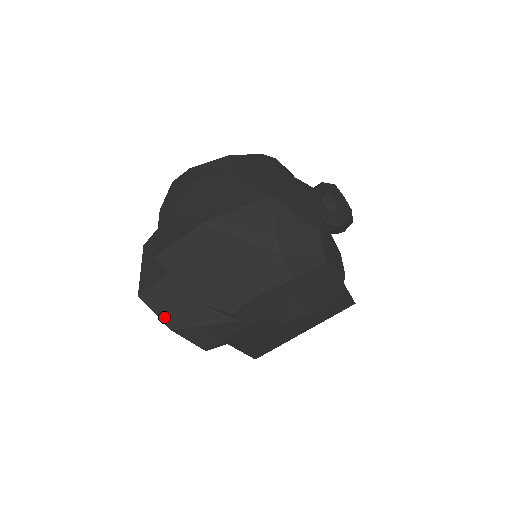
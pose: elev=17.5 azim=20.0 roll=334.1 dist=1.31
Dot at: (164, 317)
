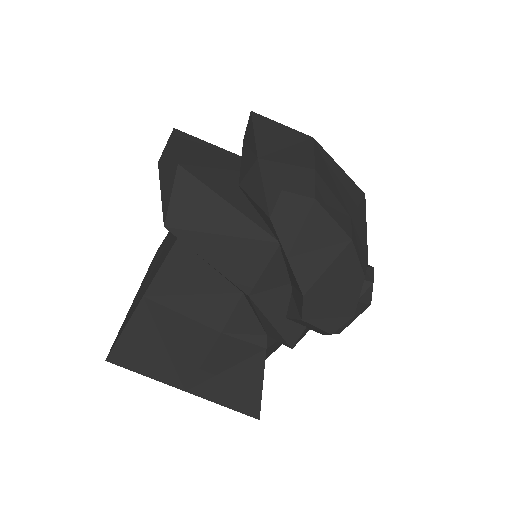
Dot at: (183, 154)
